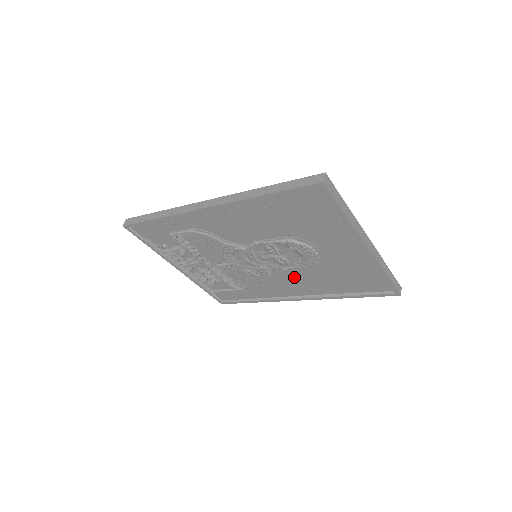
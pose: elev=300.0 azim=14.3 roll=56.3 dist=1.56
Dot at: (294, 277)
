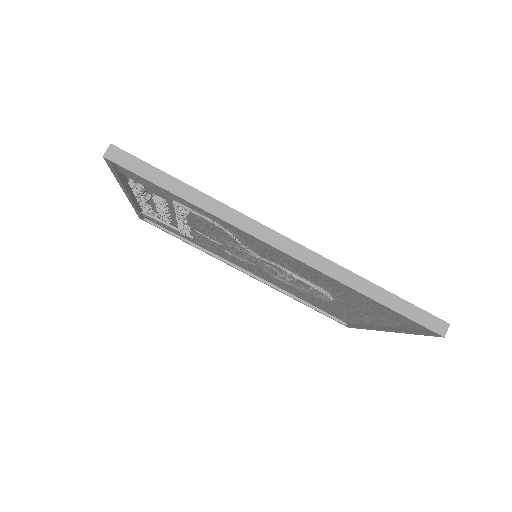
Dot at: (271, 276)
